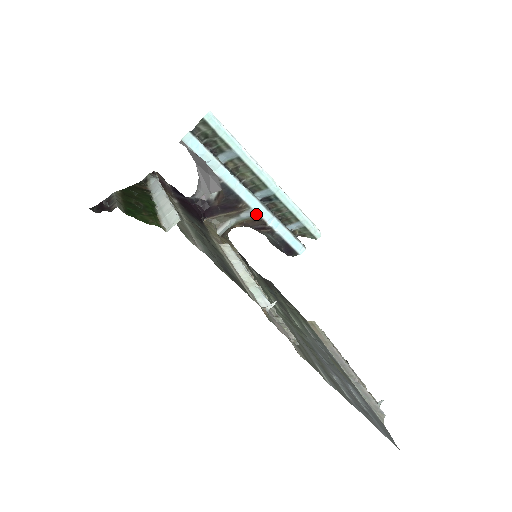
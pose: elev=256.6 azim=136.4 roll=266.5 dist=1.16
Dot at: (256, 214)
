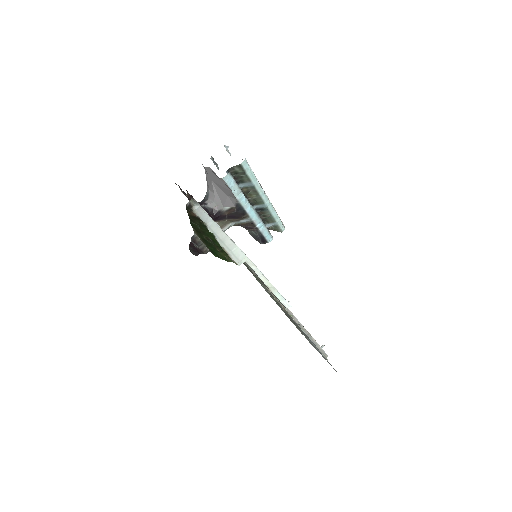
Dot at: (251, 220)
